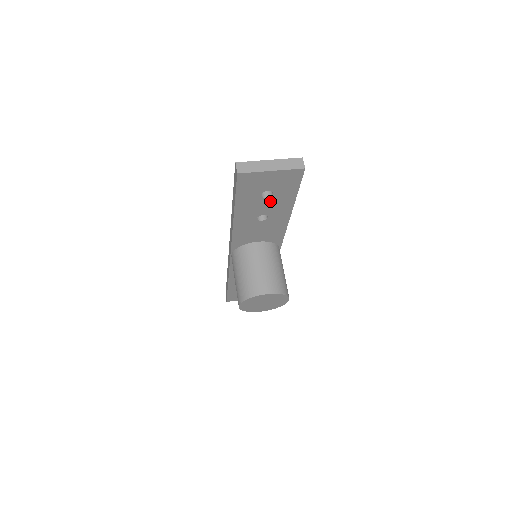
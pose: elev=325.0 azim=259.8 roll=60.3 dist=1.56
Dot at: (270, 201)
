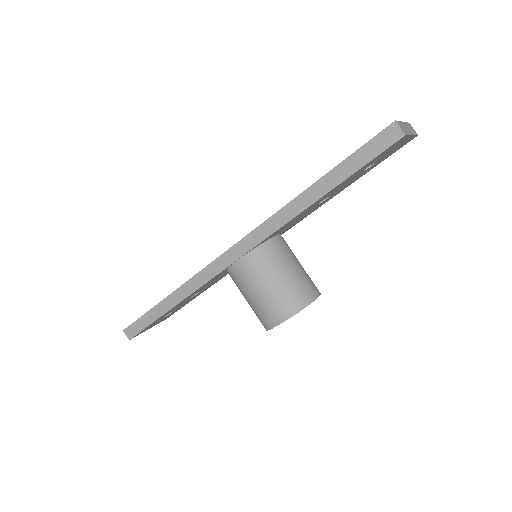
Dot at: (357, 176)
